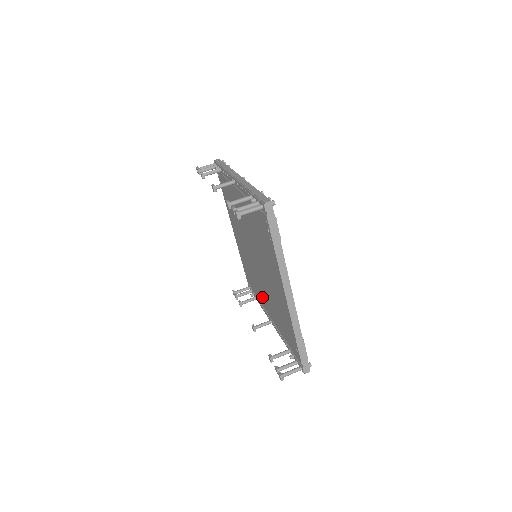
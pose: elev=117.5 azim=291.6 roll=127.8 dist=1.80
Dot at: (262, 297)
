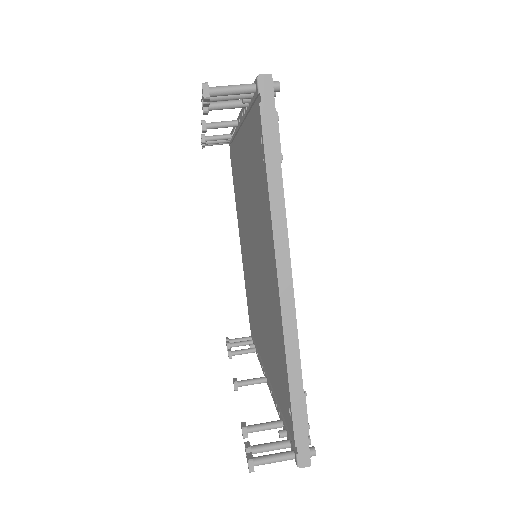
Dot at: (259, 337)
